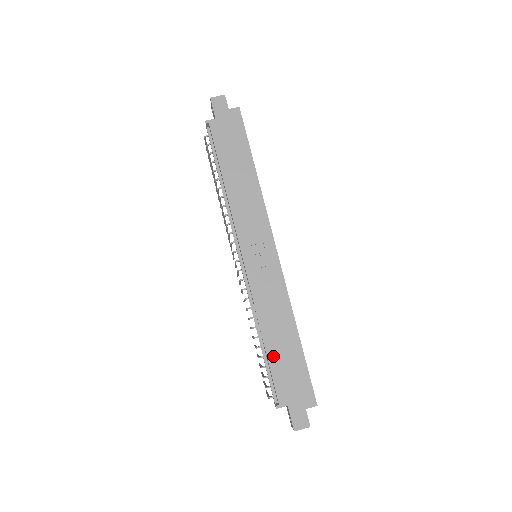
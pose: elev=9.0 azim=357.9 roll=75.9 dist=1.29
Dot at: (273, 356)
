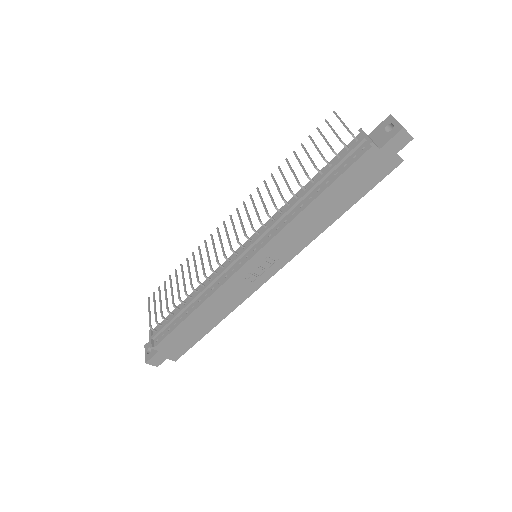
Dot at: (186, 325)
